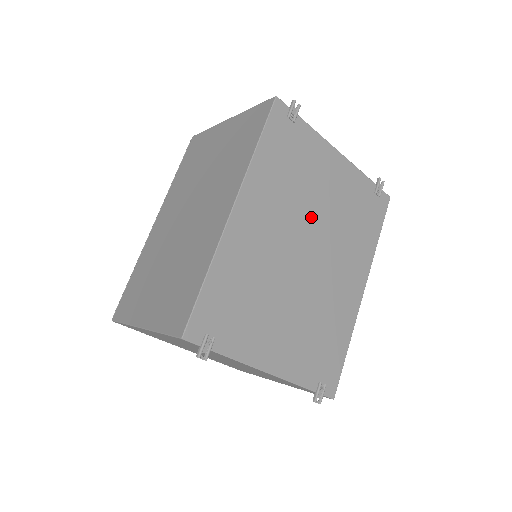
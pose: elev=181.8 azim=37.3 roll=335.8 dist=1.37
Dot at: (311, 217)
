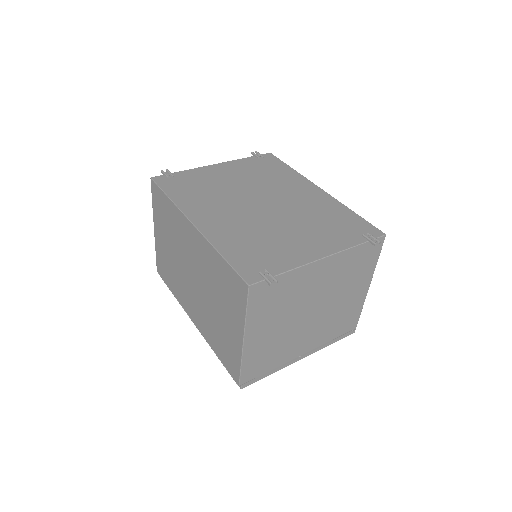
Dot at: (240, 193)
